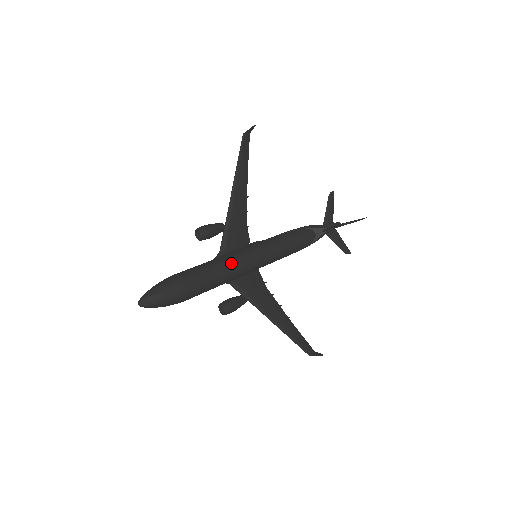
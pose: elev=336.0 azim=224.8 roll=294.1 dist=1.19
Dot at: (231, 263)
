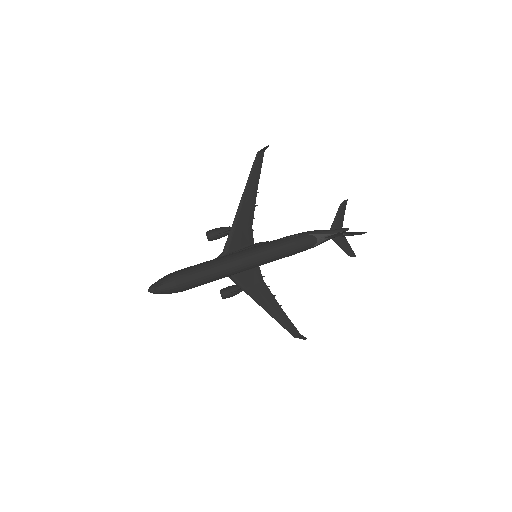
Dot at: (227, 265)
